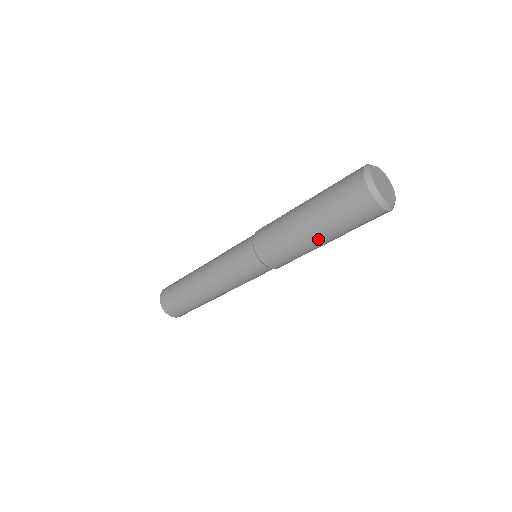
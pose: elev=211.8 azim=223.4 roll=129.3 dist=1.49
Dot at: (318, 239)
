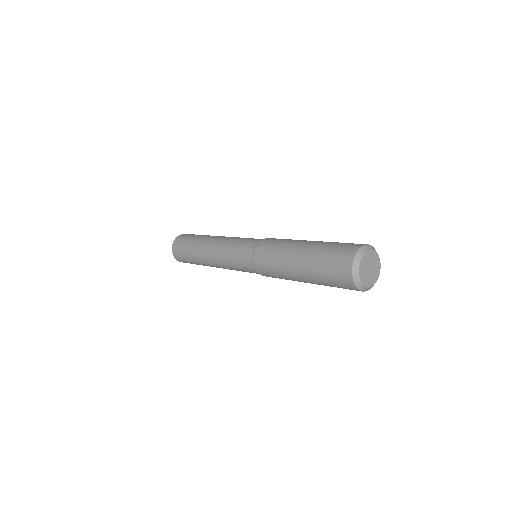
Dot at: (303, 280)
